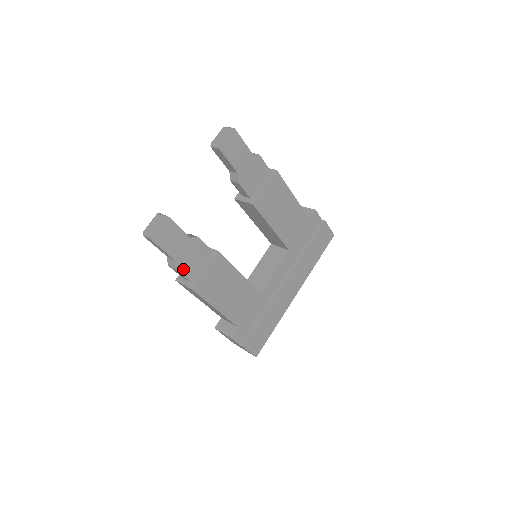
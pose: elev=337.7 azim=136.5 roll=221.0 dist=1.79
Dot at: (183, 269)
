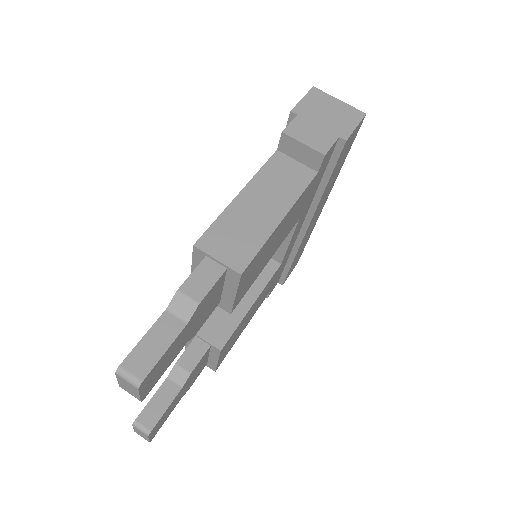
Dot at: (194, 380)
